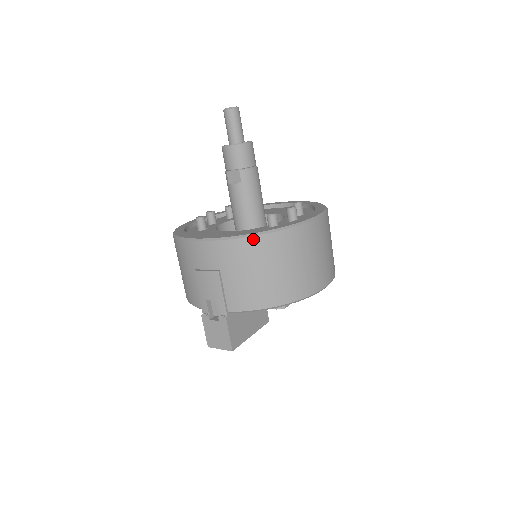
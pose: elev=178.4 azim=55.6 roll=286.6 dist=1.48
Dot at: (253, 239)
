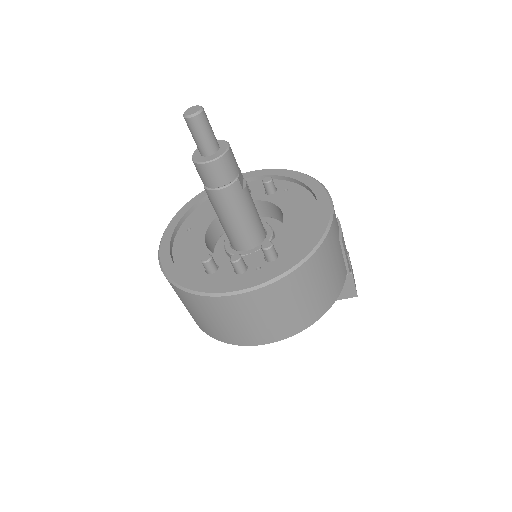
Dot at: (168, 280)
